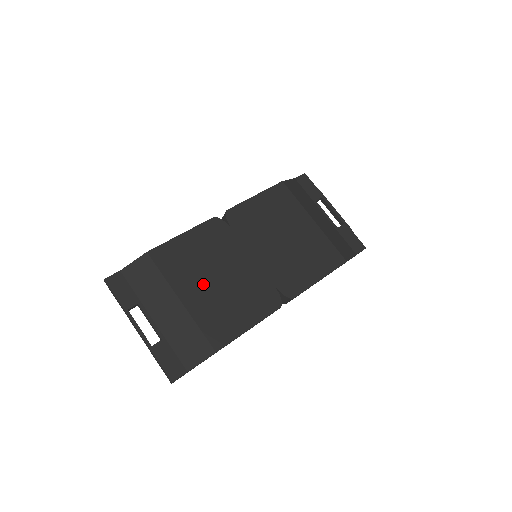
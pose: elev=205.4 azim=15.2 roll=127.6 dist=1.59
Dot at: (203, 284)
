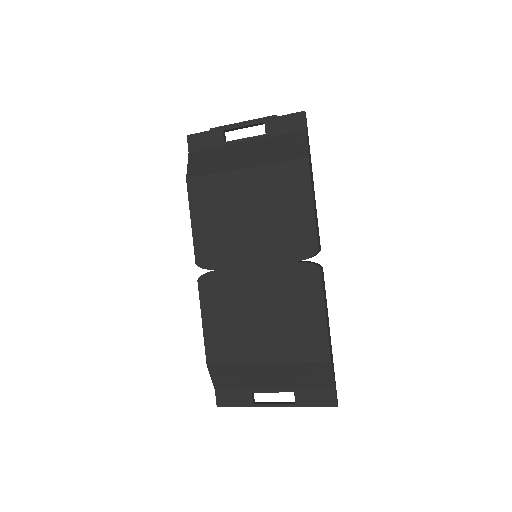
Dot at: (260, 333)
